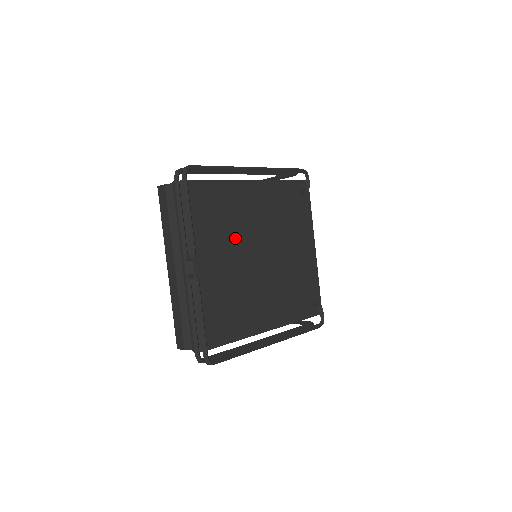
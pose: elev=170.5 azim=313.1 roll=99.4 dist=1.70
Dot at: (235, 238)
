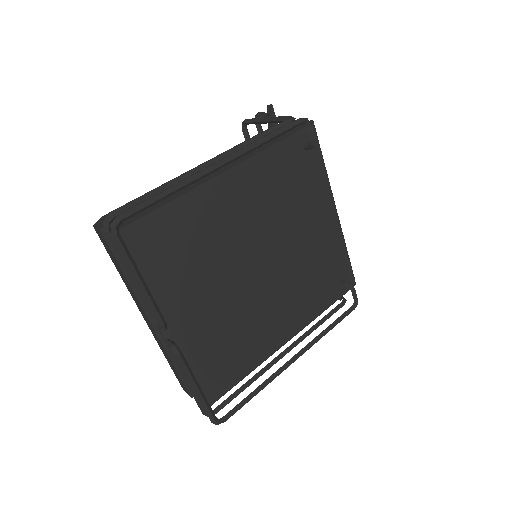
Dot at: (219, 262)
